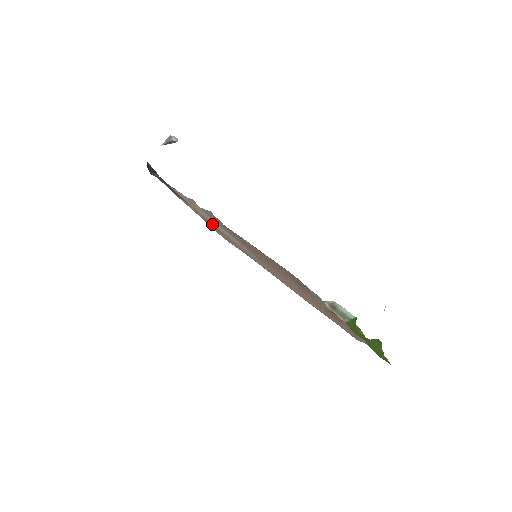
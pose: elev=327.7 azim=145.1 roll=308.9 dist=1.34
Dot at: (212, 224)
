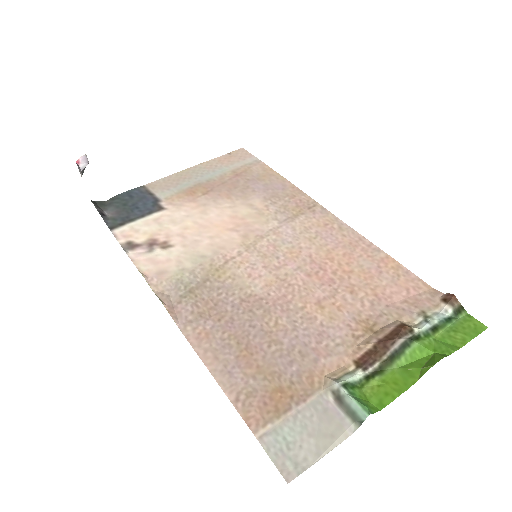
Dot at: (203, 194)
